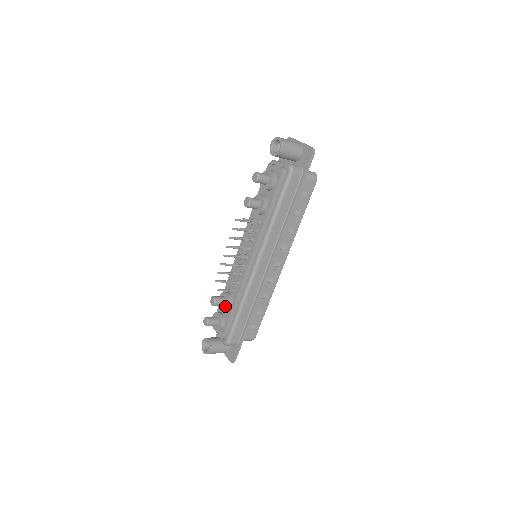
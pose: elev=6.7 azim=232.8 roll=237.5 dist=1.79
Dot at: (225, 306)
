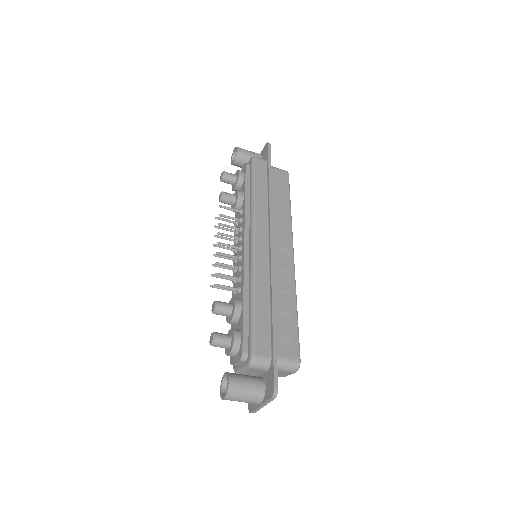
Dot at: (233, 309)
